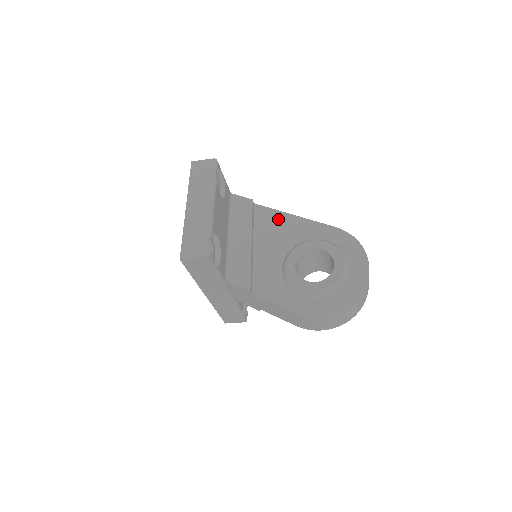
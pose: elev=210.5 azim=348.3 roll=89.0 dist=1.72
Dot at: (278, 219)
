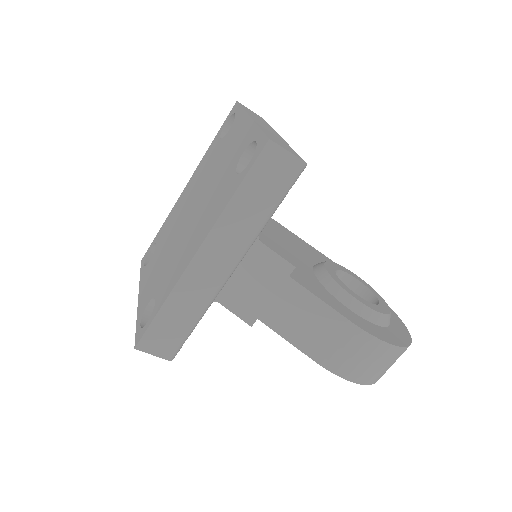
Dot at: (289, 233)
